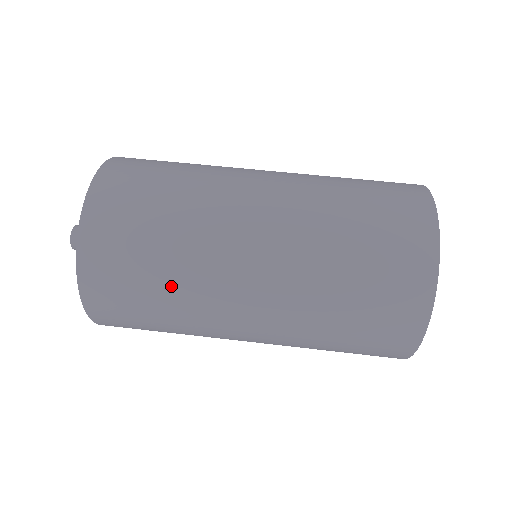
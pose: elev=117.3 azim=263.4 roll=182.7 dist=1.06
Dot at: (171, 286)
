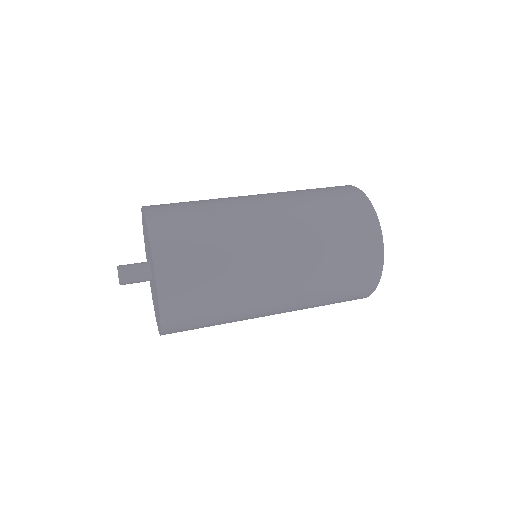
Dot at: (208, 203)
